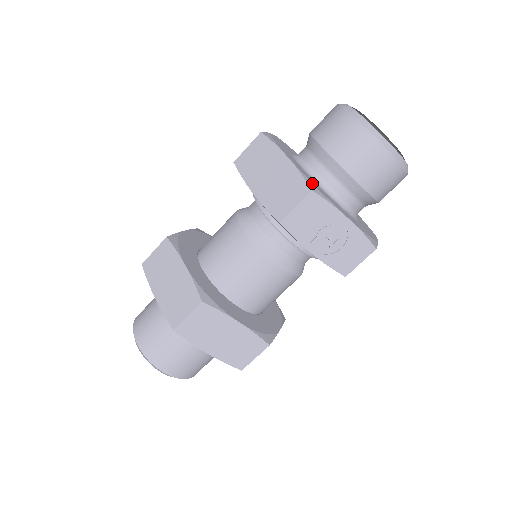
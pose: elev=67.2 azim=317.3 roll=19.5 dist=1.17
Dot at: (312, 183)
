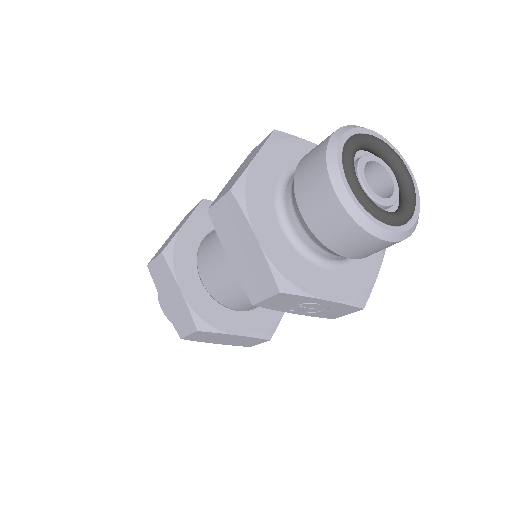
Dot at: (283, 276)
